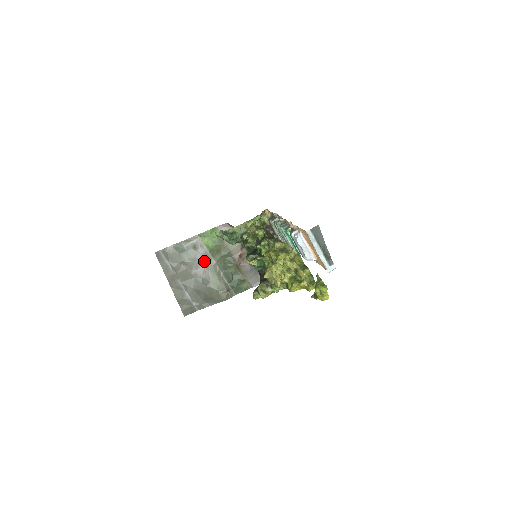
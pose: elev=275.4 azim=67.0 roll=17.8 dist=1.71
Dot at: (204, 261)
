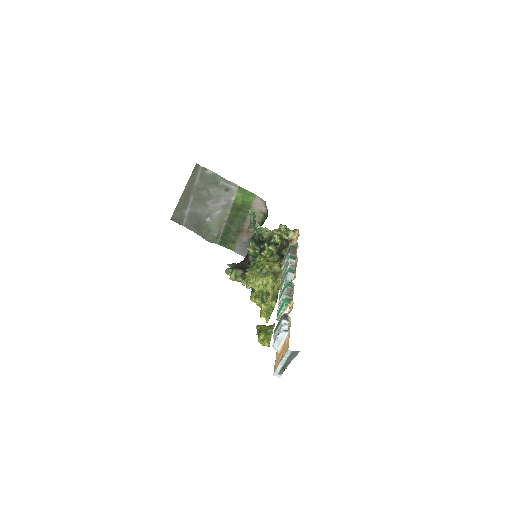
Dot at: (223, 205)
